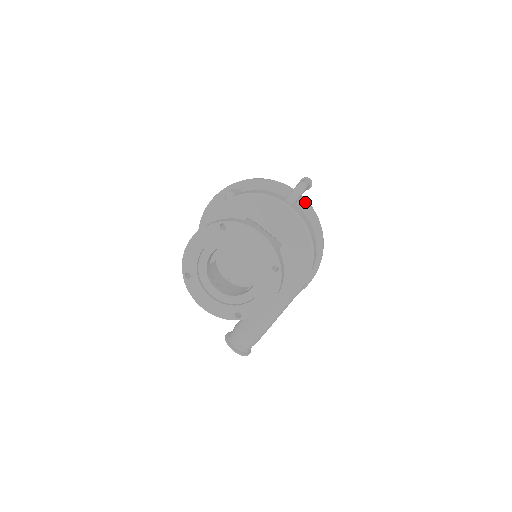
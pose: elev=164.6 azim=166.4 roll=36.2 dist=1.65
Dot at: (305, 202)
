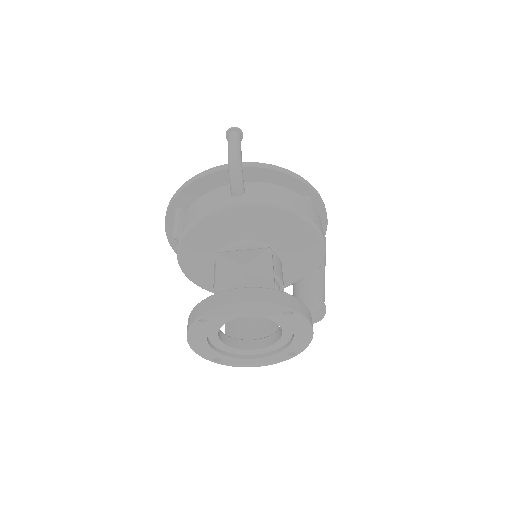
Dot at: (252, 168)
